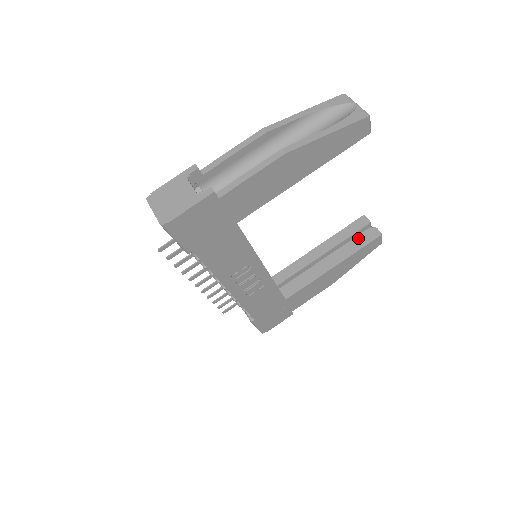
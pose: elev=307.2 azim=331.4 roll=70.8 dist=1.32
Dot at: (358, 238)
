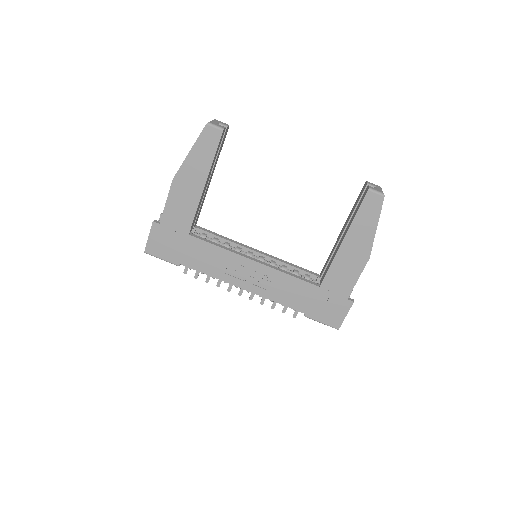
Dot at: (358, 204)
